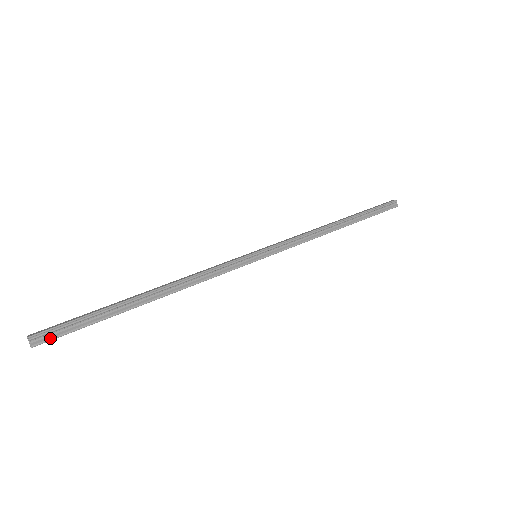
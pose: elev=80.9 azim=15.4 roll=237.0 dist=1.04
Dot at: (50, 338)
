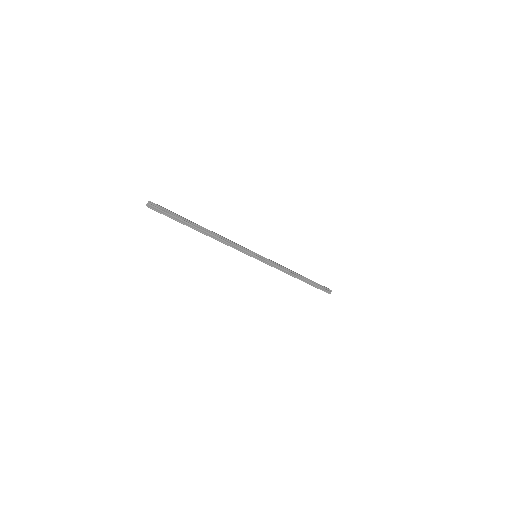
Dot at: (157, 210)
